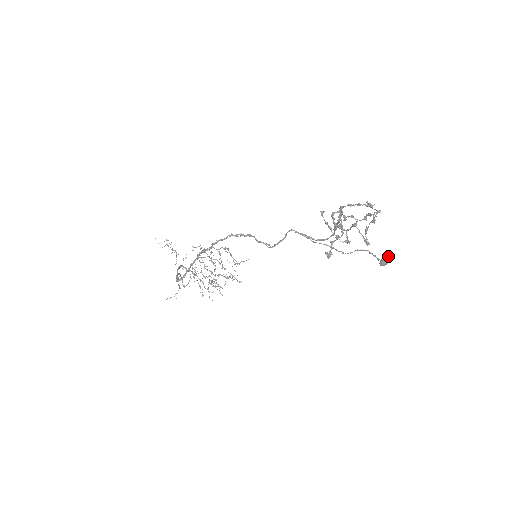
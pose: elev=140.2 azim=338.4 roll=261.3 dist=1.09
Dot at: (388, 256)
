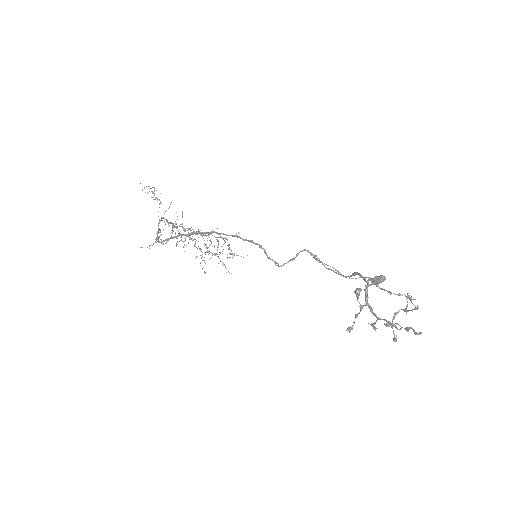
Dot at: (382, 278)
